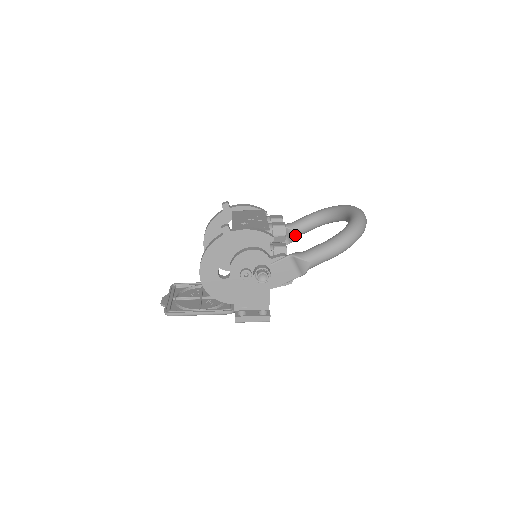
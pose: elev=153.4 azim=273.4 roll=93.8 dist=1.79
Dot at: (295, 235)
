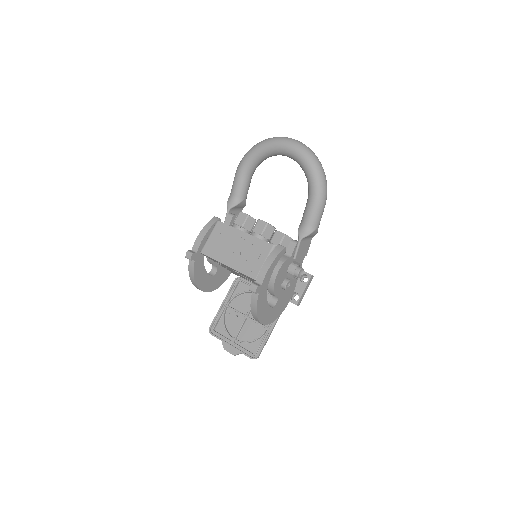
Dot at: (245, 201)
